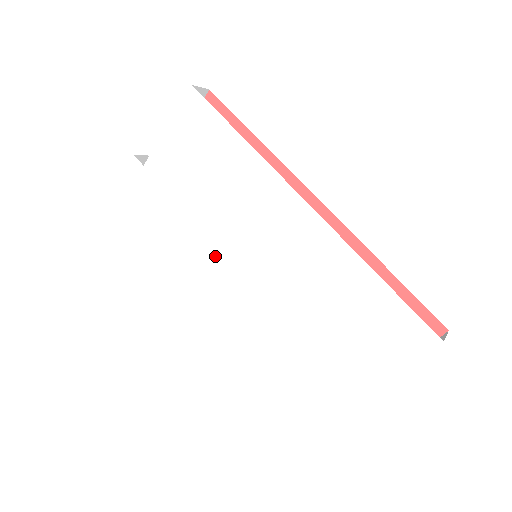
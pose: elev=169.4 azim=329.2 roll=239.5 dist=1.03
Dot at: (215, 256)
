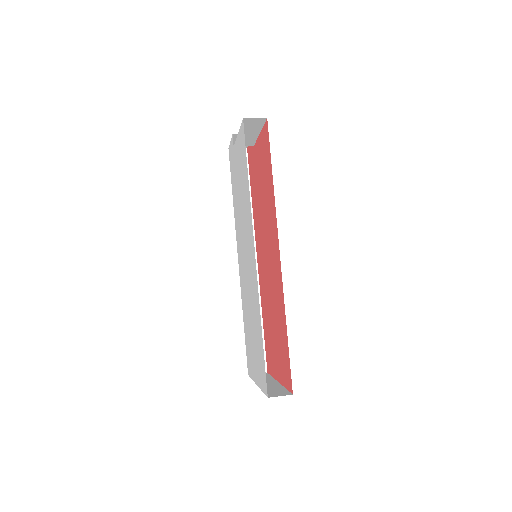
Dot at: (241, 238)
